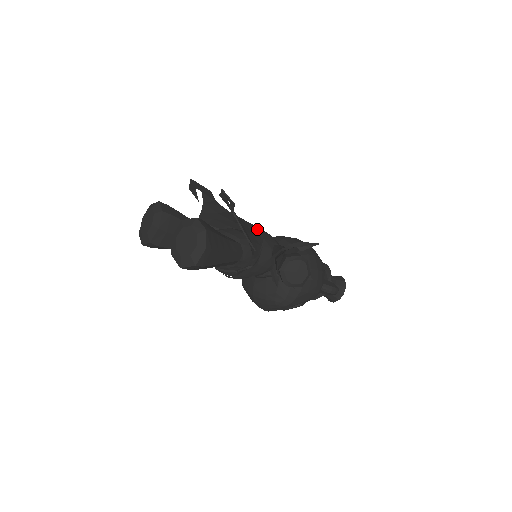
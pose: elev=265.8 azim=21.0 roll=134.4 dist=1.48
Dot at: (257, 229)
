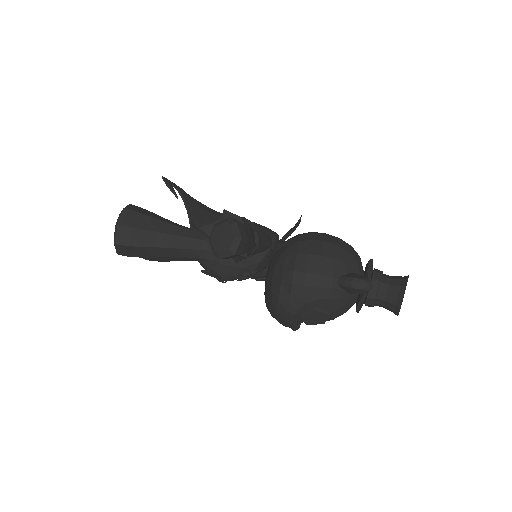
Dot at: occluded
